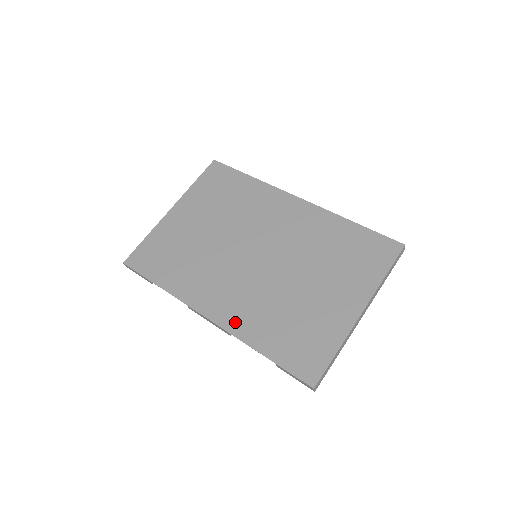
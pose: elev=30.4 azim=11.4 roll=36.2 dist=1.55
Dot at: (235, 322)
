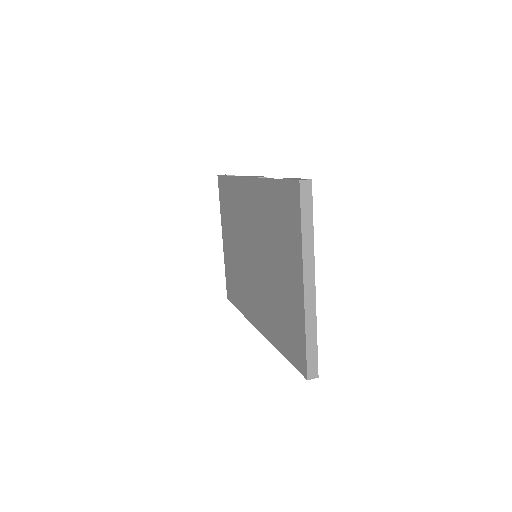
Dot at: (266, 328)
